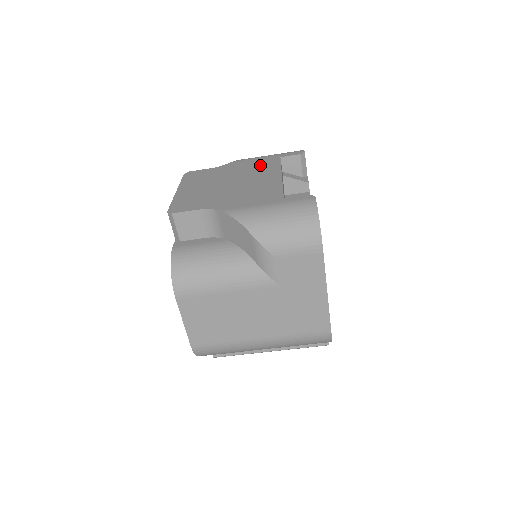
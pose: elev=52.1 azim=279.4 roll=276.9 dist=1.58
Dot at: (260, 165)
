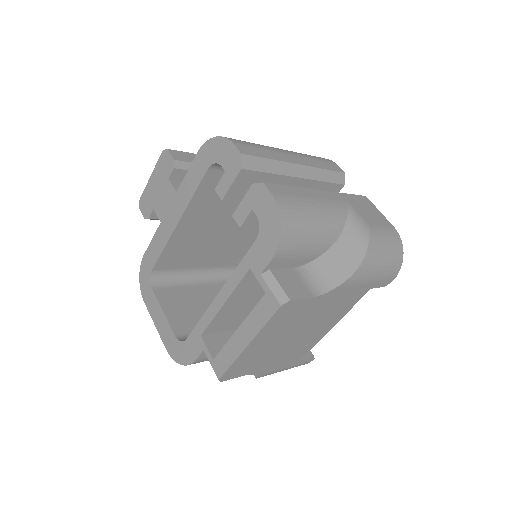
Dot at: (344, 304)
